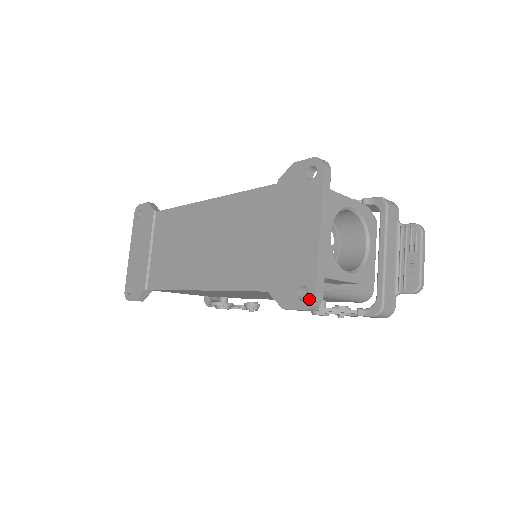
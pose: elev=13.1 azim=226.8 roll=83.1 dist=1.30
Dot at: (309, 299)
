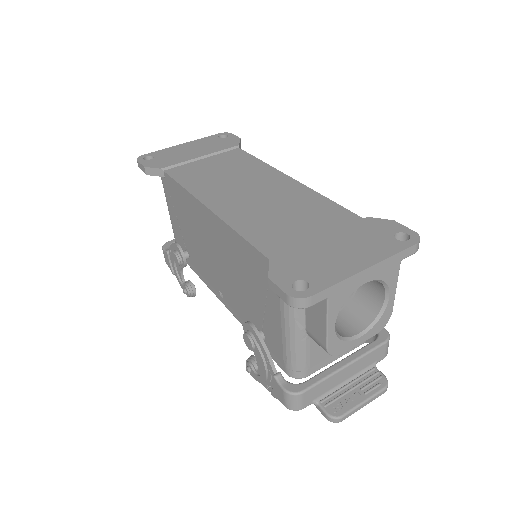
Dot at: (302, 293)
